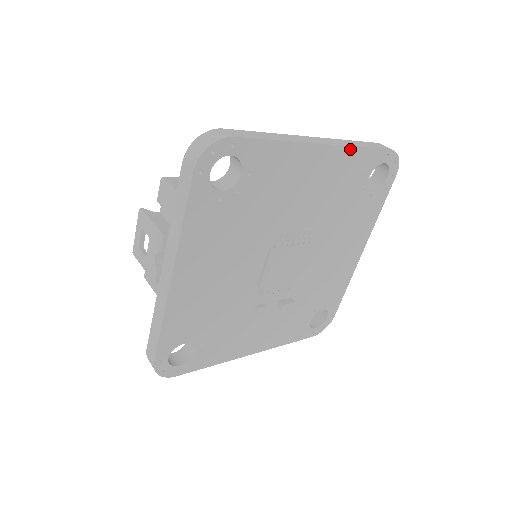
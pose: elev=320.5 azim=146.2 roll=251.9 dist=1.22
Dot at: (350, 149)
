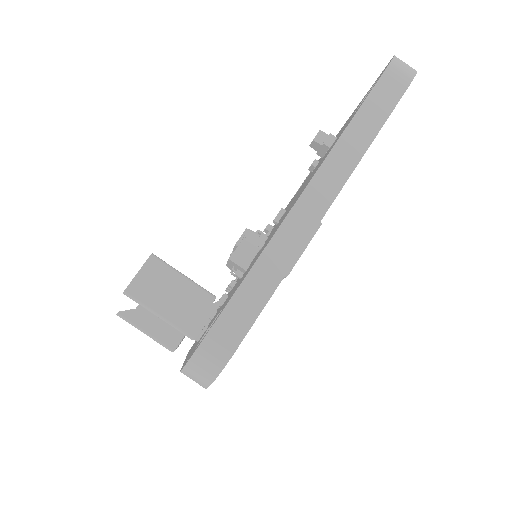
Dot at: (358, 162)
